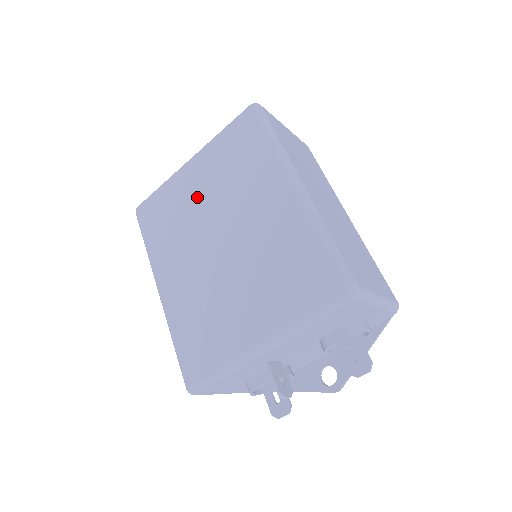
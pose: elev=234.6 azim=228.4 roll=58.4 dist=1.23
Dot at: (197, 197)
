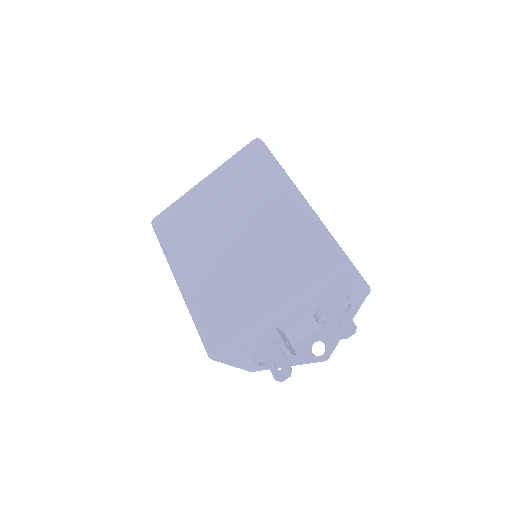
Dot at: (211, 207)
